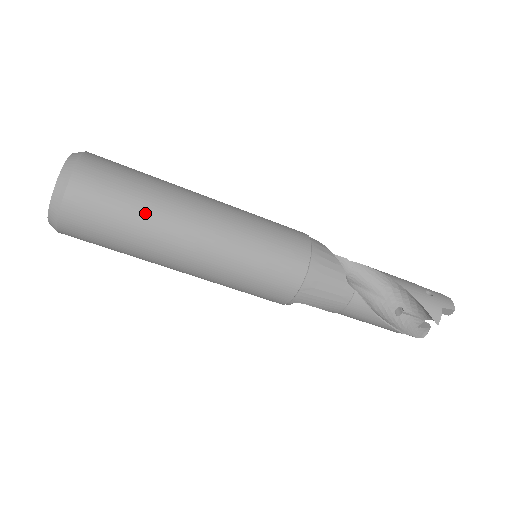
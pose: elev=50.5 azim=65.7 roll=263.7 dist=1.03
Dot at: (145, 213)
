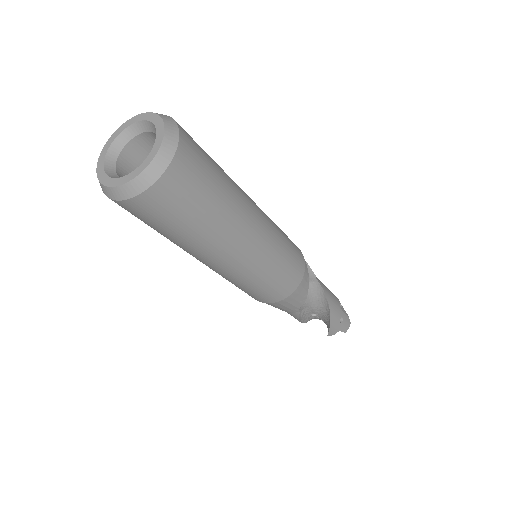
Dot at: (195, 235)
